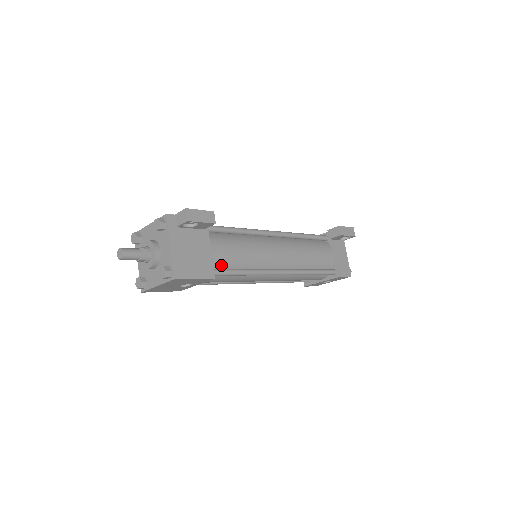
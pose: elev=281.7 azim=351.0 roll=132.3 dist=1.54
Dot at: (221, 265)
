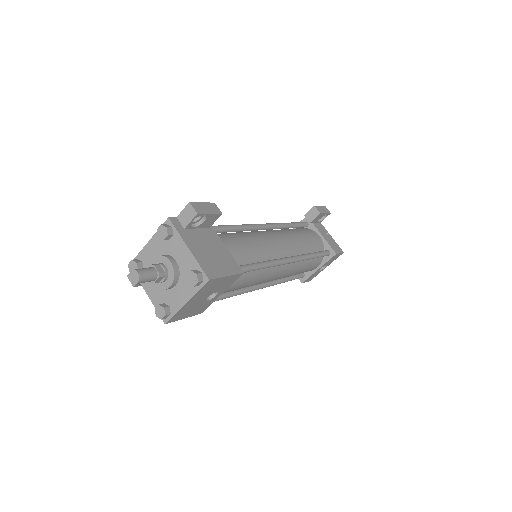
Dot at: (239, 262)
